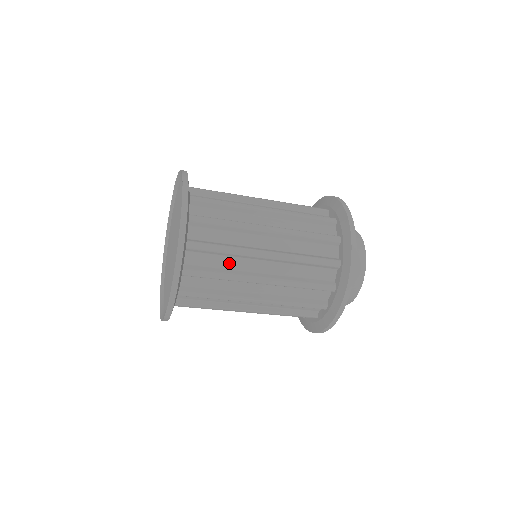
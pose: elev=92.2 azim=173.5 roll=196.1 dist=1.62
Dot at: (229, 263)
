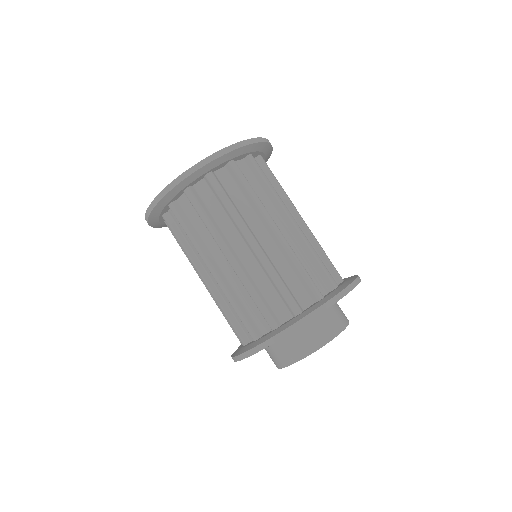
Dot at: (223, 220)
